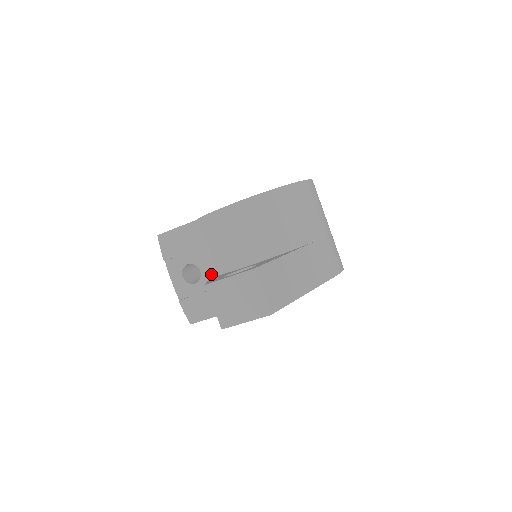
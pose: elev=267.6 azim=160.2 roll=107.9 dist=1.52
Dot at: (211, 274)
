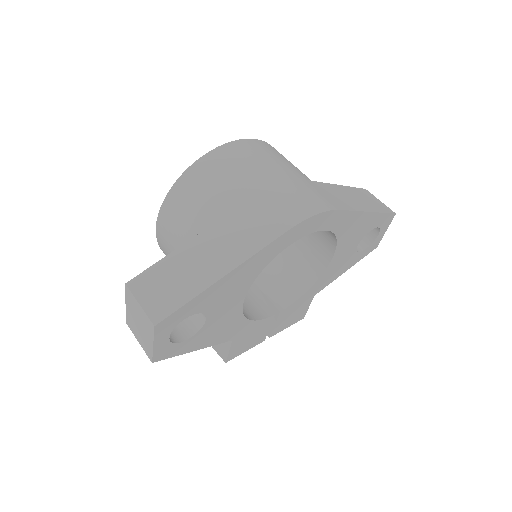
Dot at: occluded
